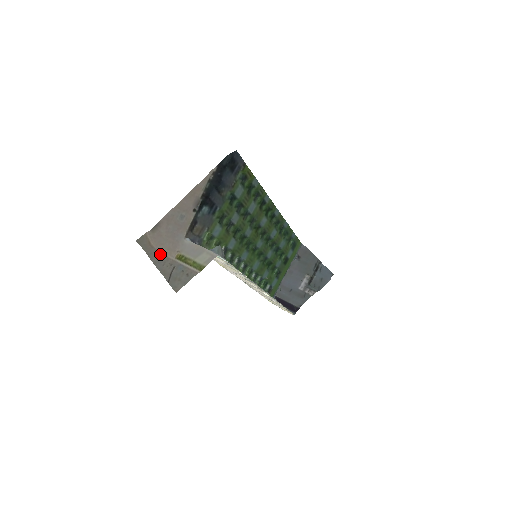
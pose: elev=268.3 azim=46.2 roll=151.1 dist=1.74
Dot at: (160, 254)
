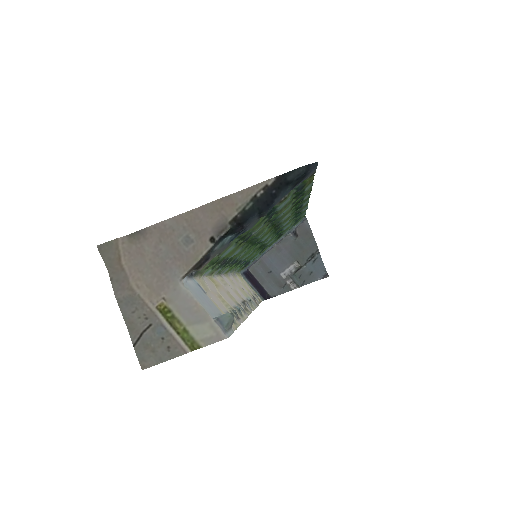
Dot at: (133, 290)
